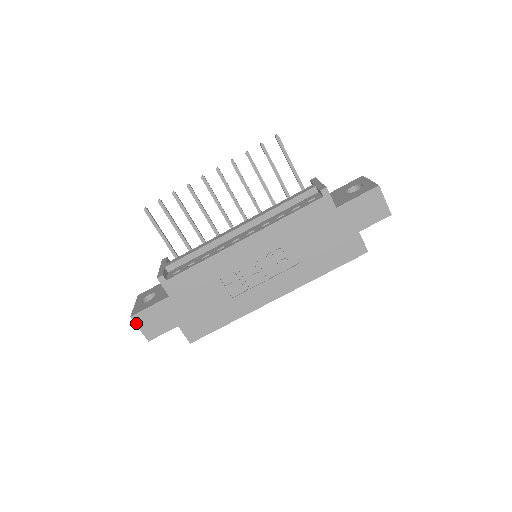
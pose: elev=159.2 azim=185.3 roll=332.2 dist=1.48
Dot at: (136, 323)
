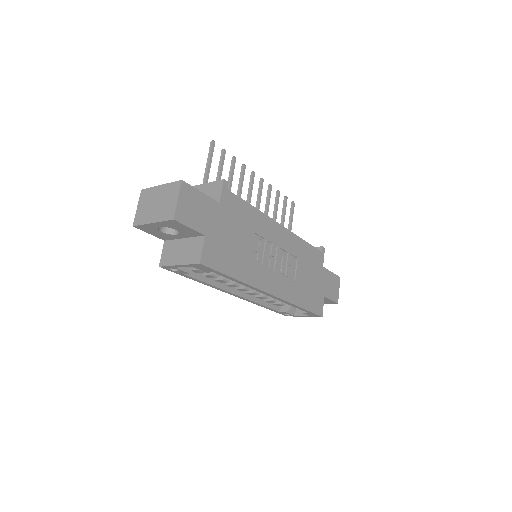
Dot at: (180, 191)
